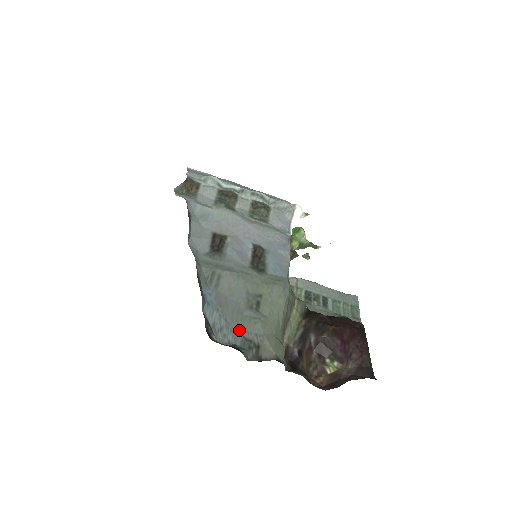
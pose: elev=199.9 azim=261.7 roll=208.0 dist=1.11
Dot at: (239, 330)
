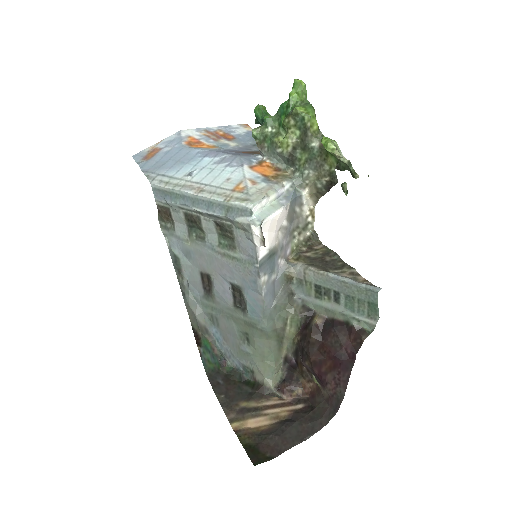
Dot at: (240, 359)
